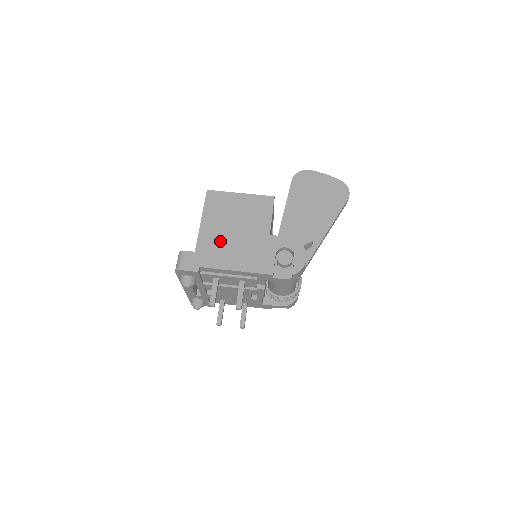
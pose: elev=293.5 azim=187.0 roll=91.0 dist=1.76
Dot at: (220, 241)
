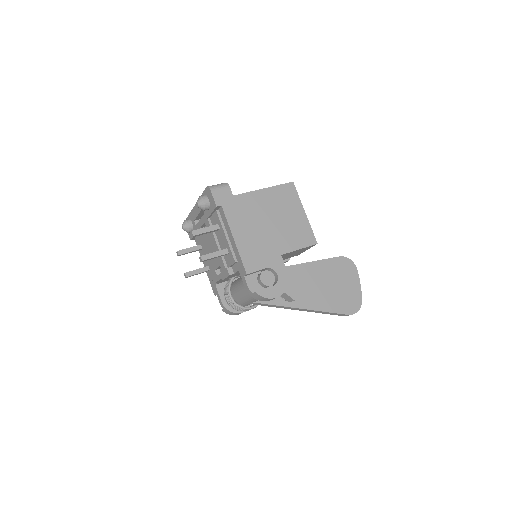
Dot at: (254, 213)
